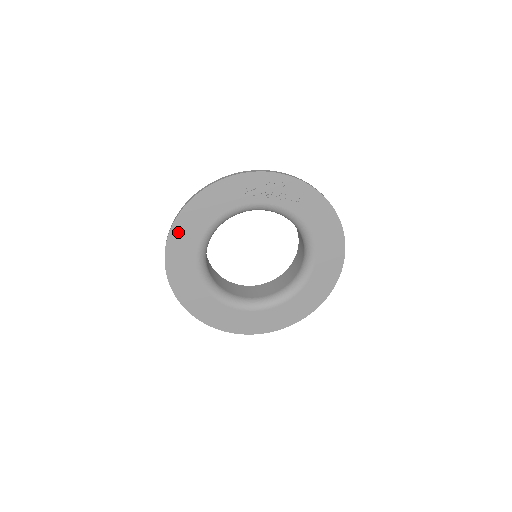
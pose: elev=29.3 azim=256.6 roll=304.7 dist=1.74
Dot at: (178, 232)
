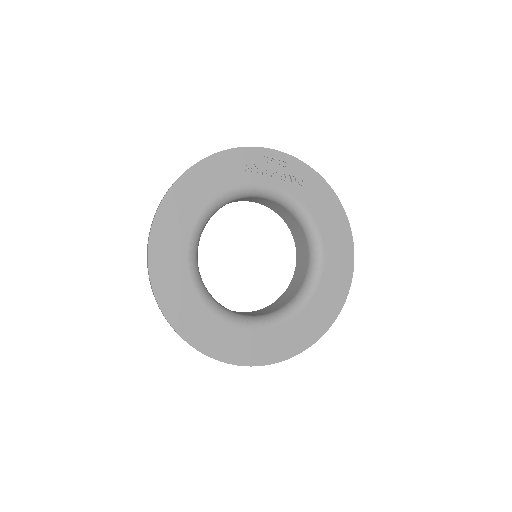
Dot at: (167, 212)
